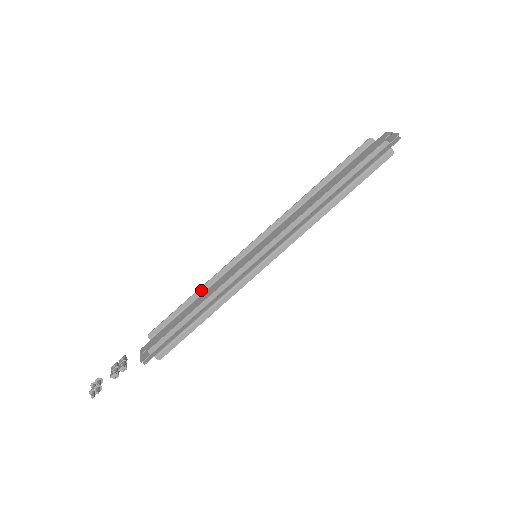
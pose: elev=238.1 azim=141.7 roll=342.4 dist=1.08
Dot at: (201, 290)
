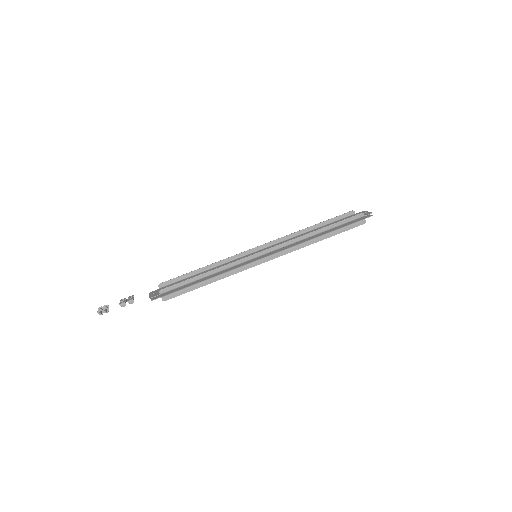
Dot at: (209, 267)
